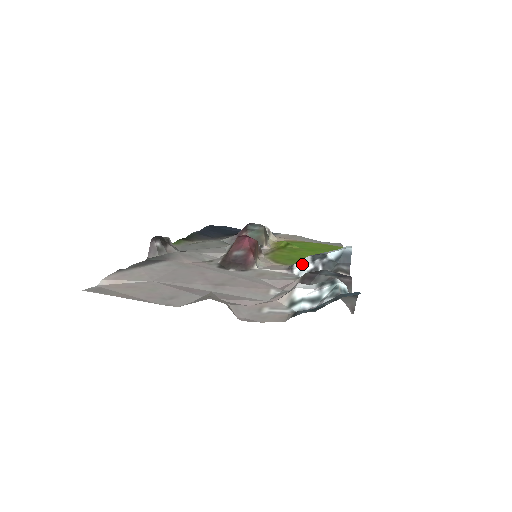
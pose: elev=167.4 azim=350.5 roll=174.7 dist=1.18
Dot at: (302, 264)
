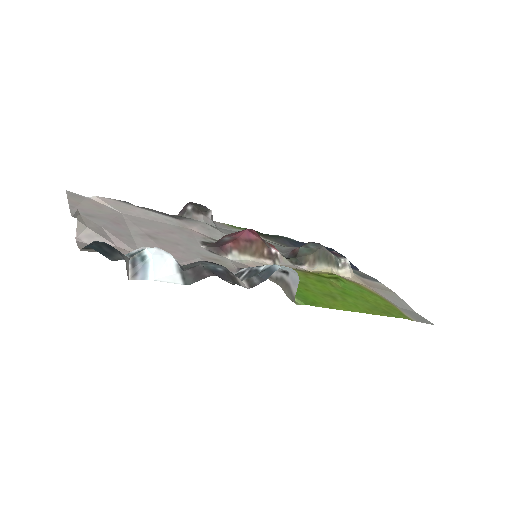
Dot at: occluded
